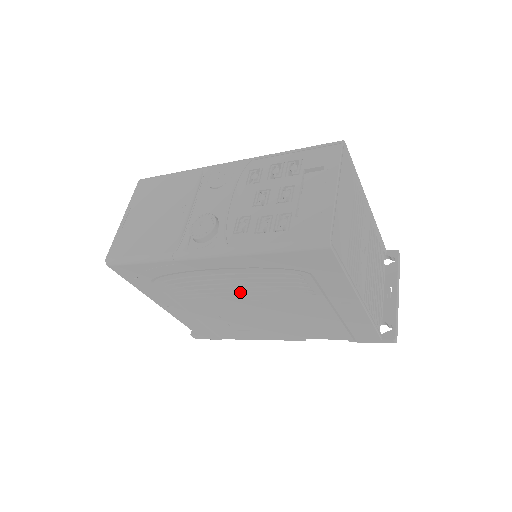
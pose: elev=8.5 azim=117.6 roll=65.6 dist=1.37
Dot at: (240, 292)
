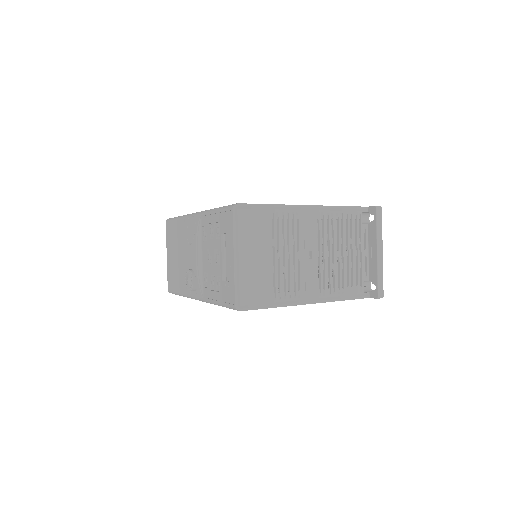
Dot at: occluded
